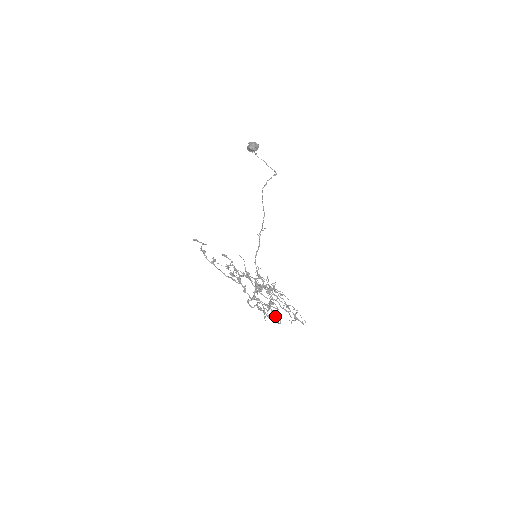
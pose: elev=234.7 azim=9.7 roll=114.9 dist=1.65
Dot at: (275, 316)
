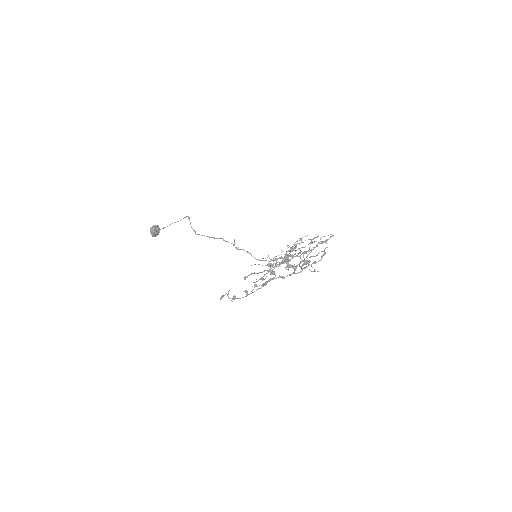
Dot at: (317, 255)
